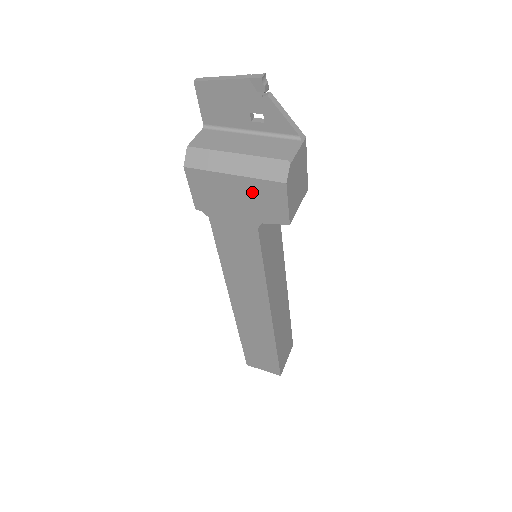
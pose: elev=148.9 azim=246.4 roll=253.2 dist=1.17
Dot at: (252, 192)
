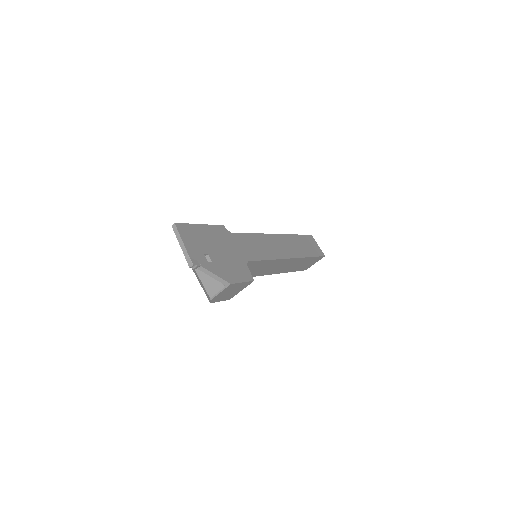
Dot at: occluded
